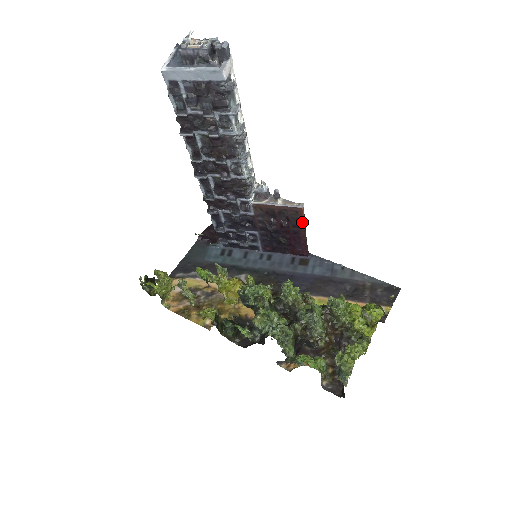
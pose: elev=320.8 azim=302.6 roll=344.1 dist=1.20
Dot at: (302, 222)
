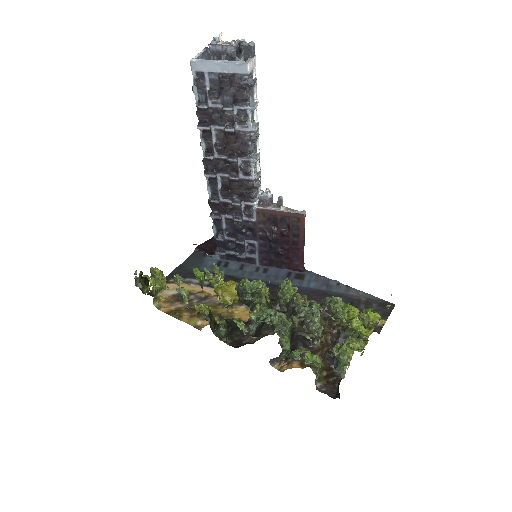
Dot at: (302, 231)
